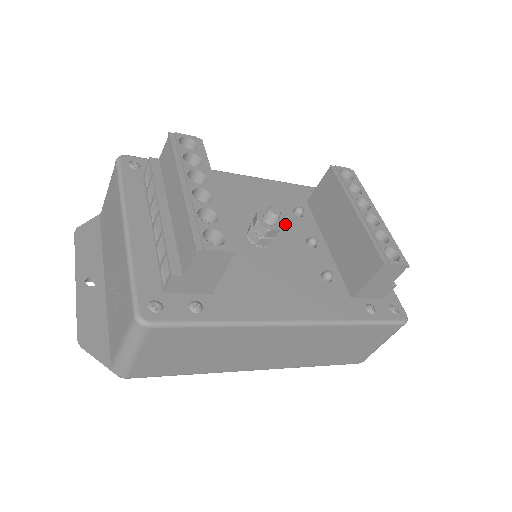
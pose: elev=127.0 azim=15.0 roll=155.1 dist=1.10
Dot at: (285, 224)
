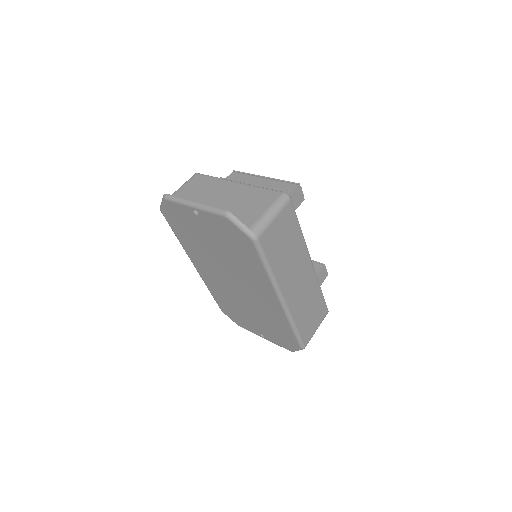
Dot at: occluded
